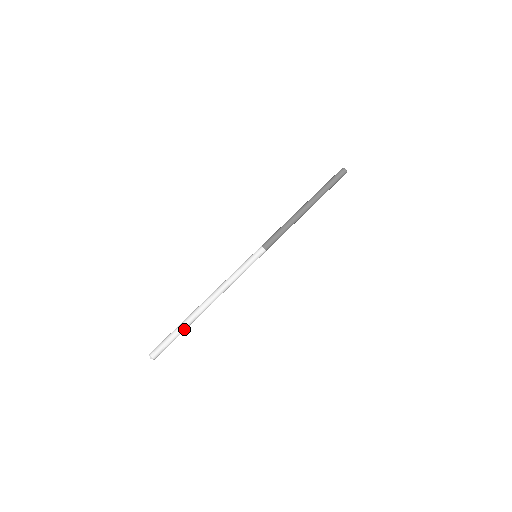
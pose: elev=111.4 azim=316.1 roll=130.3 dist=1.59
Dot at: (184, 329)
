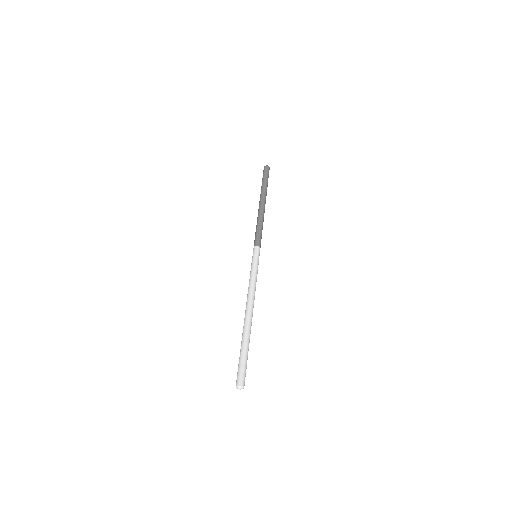
Dot at: (245, 344)
